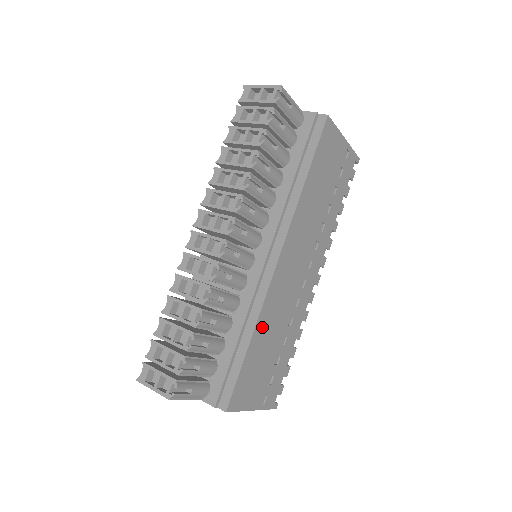
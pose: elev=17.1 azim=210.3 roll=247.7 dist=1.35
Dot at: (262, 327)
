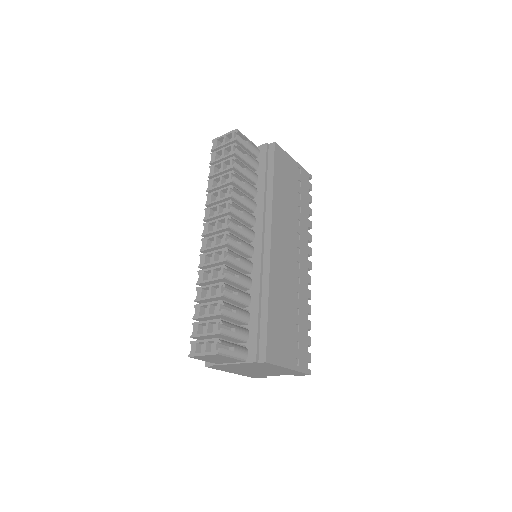
Dot at: (275, 294)
